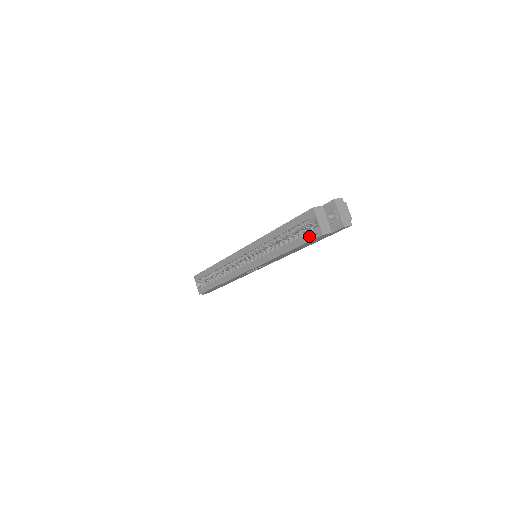
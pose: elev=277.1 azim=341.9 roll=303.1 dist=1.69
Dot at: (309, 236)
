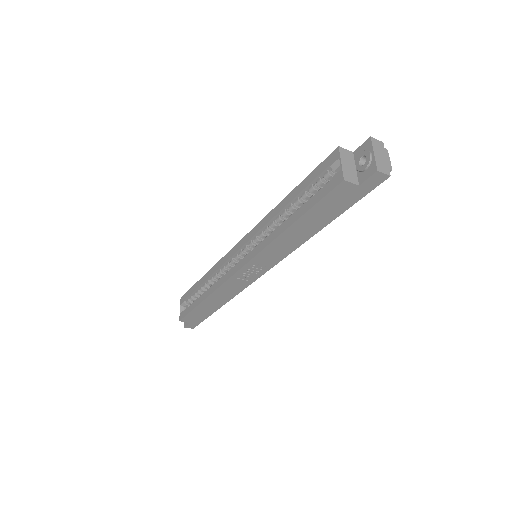
Dot at: (325, 189)
